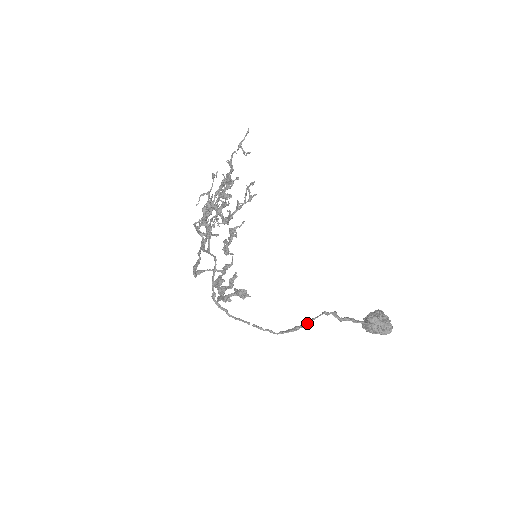
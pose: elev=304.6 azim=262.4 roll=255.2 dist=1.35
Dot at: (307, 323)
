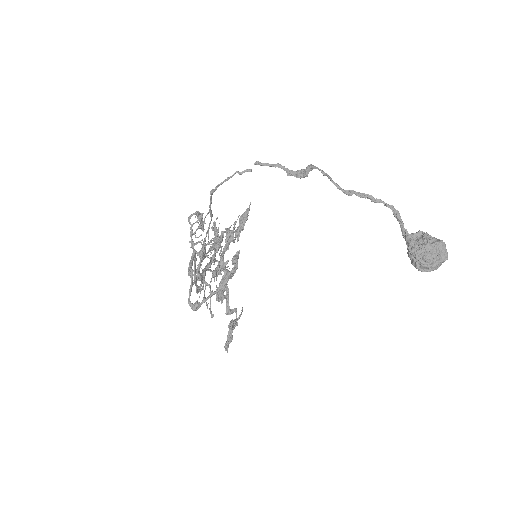
Dot at: (309, 165)
